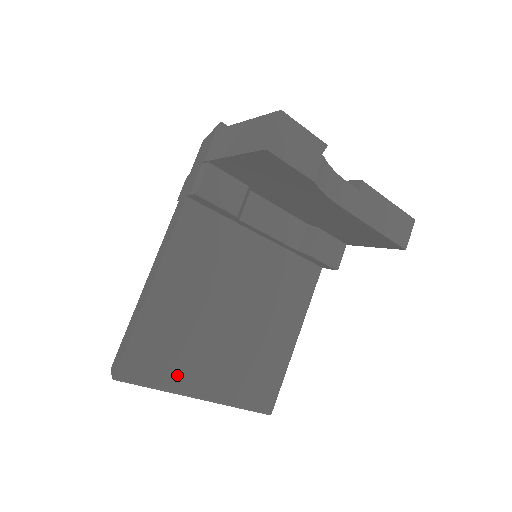
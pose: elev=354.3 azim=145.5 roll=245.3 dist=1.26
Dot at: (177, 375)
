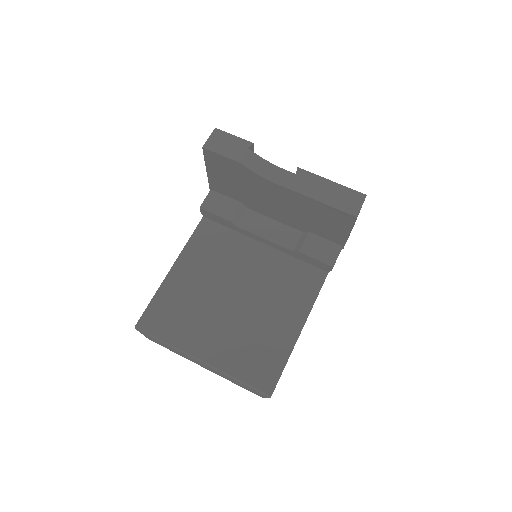
Dot at: (182, 336)
